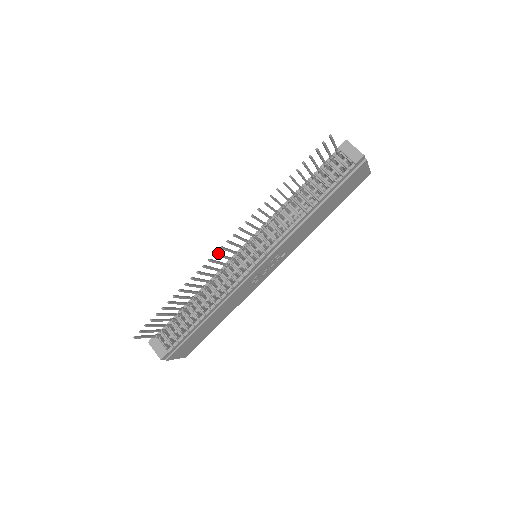
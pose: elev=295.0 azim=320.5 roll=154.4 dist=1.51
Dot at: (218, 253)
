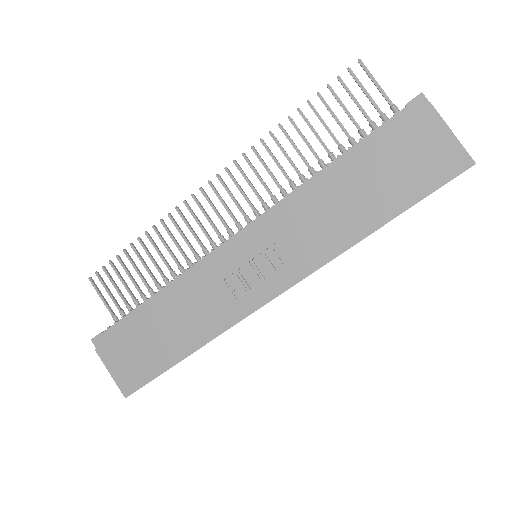
Dot at: occluded
